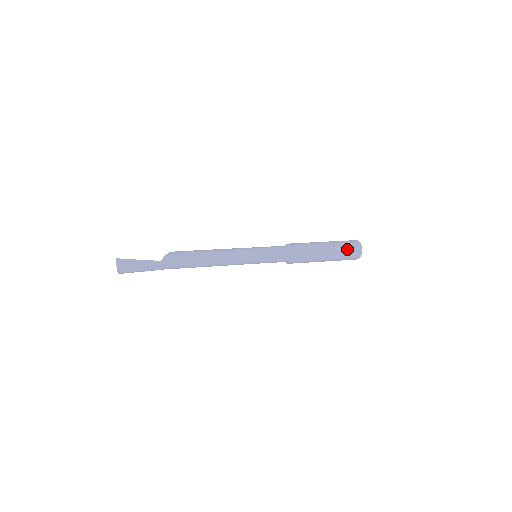
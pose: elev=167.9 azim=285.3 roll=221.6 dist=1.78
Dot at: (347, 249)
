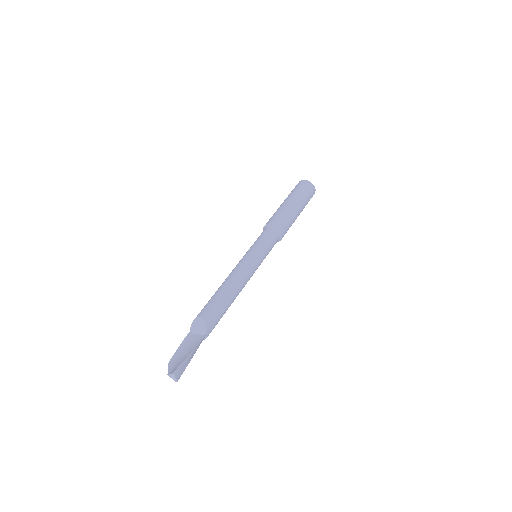
Dot at: (308, 196)
